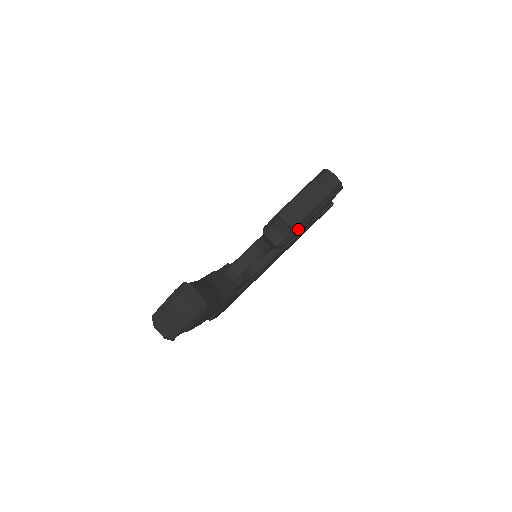
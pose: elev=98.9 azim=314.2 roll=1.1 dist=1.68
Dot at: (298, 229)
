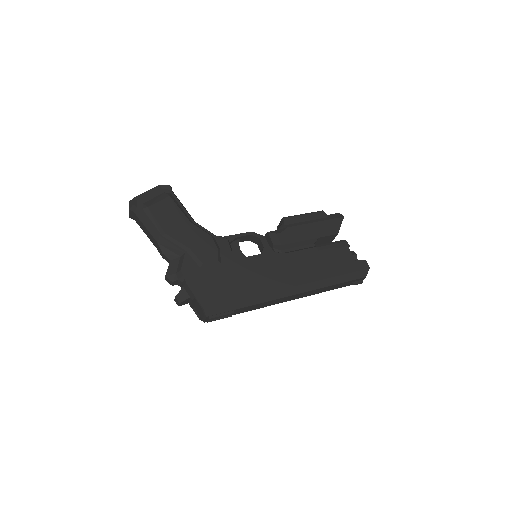
Dot at: (293, 226)
